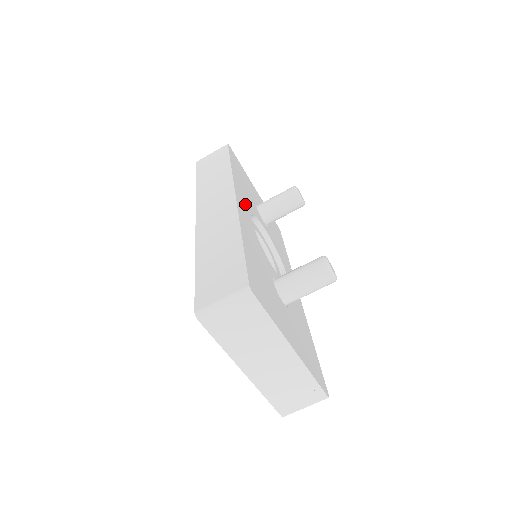
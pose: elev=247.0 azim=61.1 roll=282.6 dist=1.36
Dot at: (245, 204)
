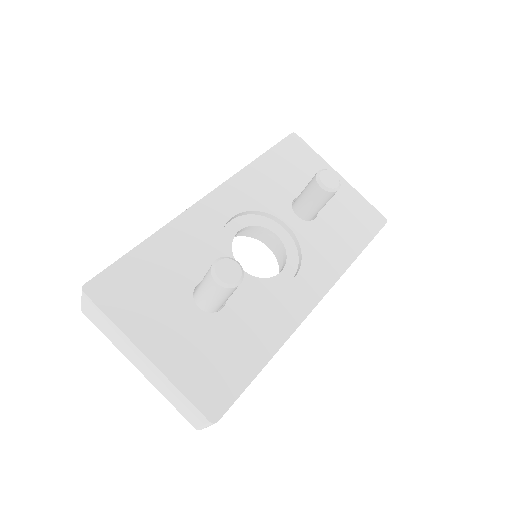
Dot at: (237, 201)
